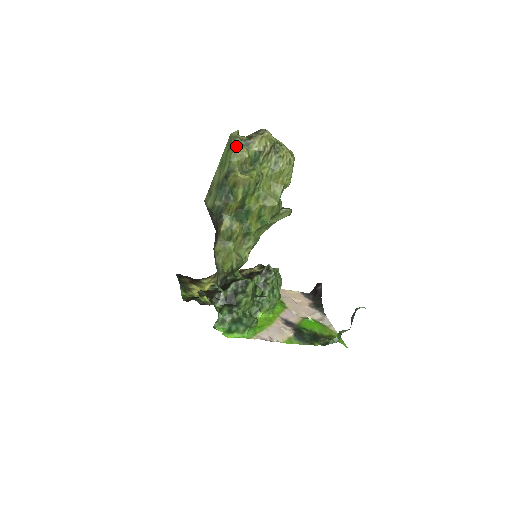
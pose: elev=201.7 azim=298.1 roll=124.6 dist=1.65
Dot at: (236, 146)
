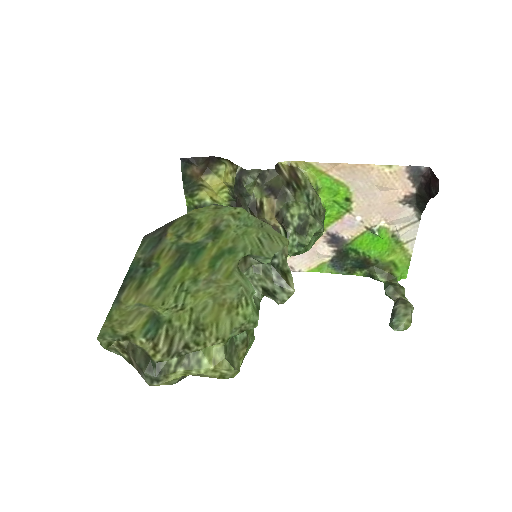
Dot at: occluded
